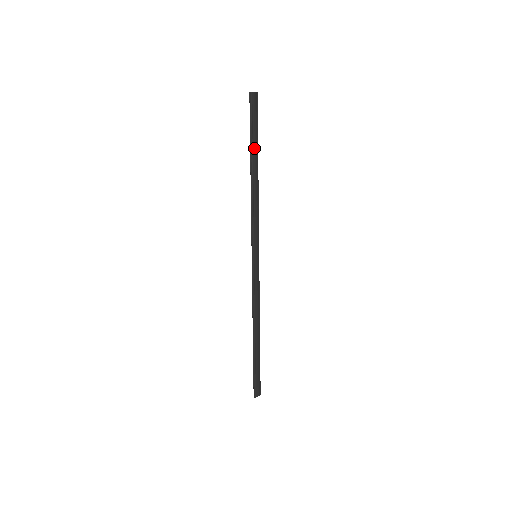
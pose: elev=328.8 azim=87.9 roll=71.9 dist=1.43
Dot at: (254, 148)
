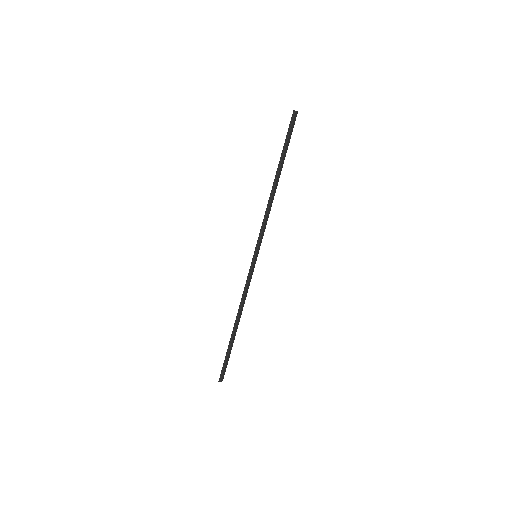
Dot at: (283, 161)
